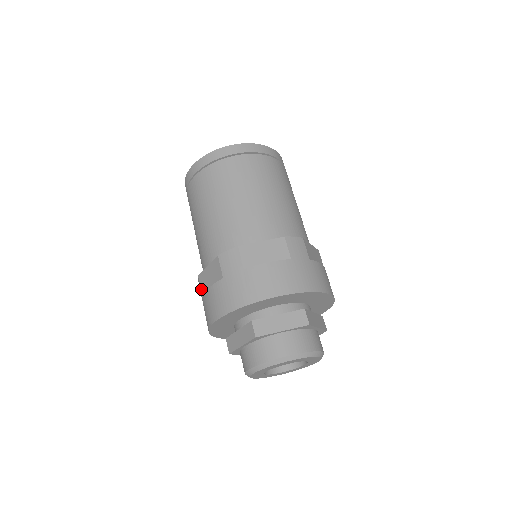
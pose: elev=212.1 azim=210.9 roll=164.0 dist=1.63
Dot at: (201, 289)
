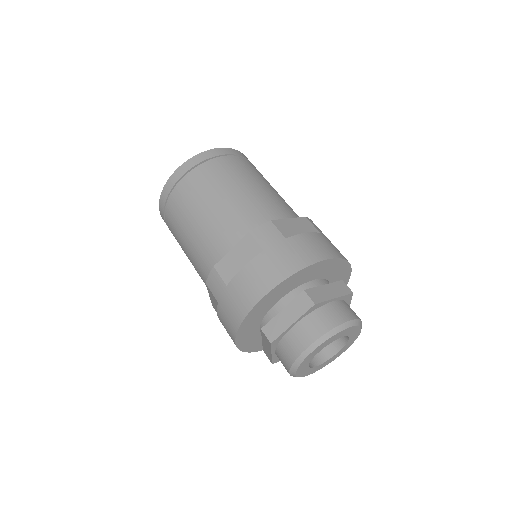
Dot at: (223, 278)
